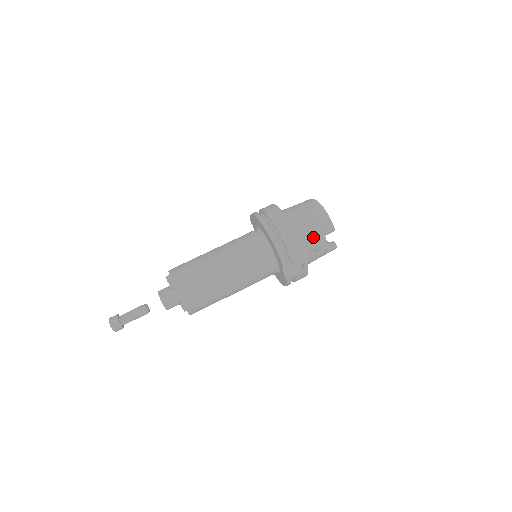
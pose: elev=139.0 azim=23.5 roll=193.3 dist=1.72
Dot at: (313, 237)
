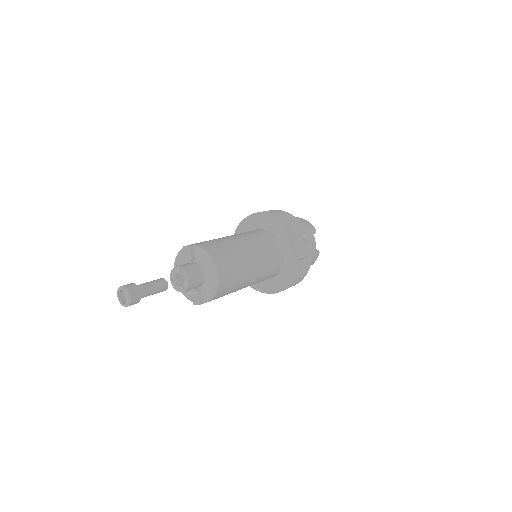
Dot at: occluded
